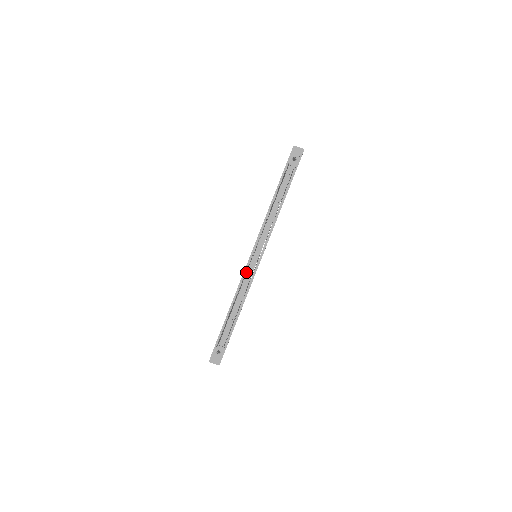
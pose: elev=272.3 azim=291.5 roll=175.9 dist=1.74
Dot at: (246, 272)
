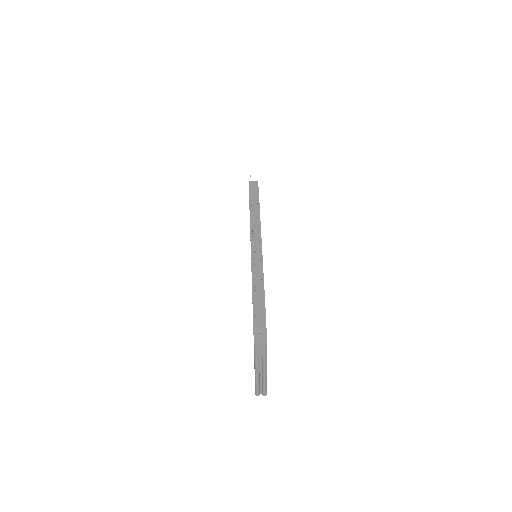
Dot at: occluded
